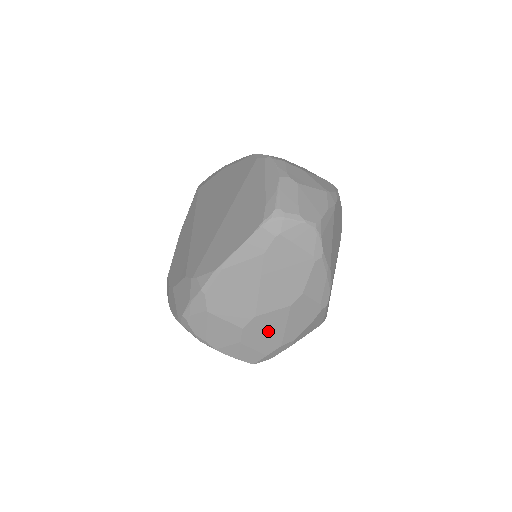
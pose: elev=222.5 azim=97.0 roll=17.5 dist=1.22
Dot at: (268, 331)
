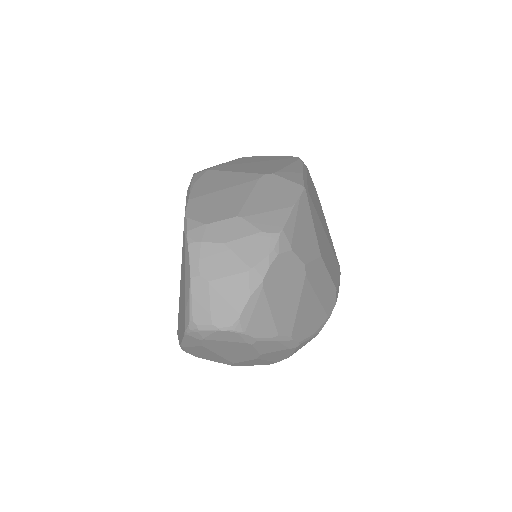
Dot at: (255, 363)
